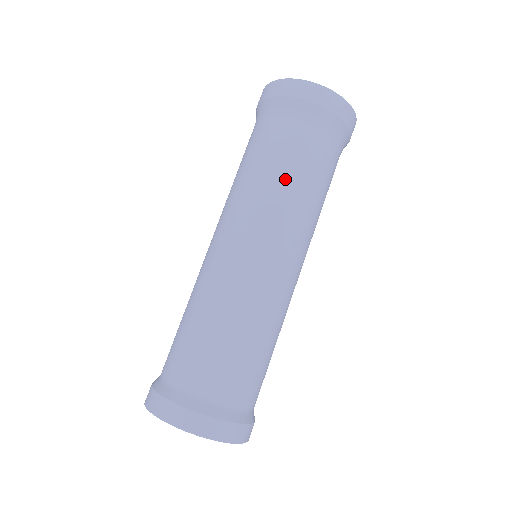
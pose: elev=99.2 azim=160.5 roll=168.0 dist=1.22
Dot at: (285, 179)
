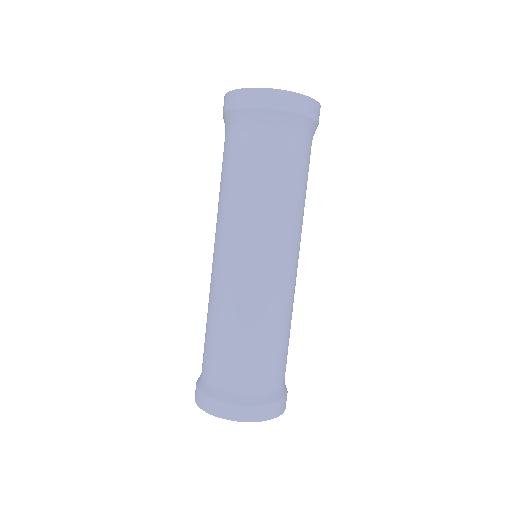
Dot at: (240, 188)
